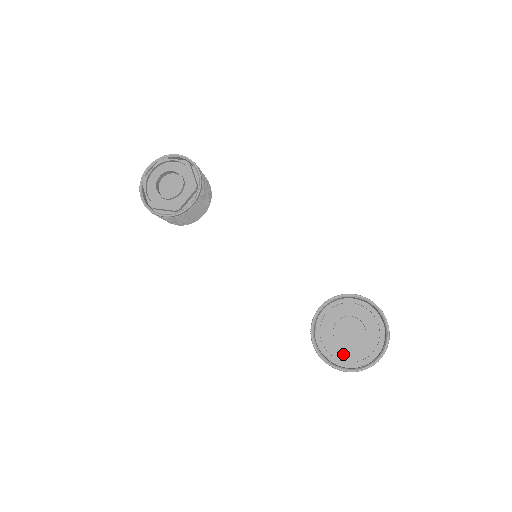
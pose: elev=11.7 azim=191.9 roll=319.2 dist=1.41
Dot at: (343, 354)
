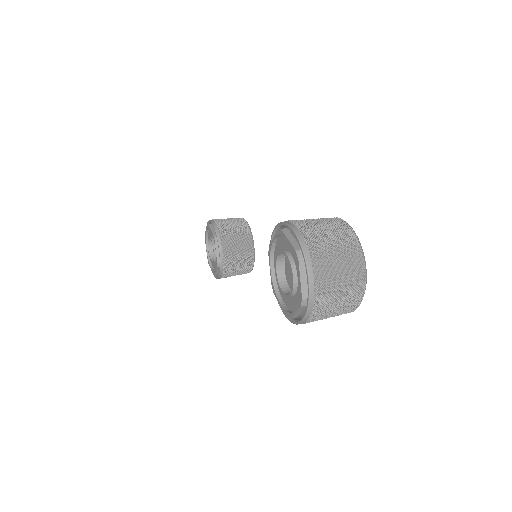
Dot at: (295, 302)
